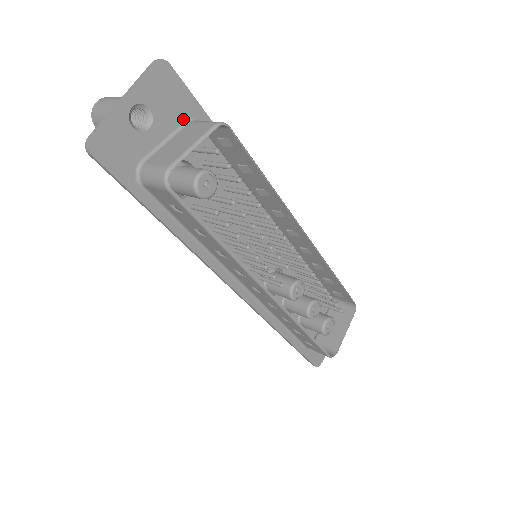
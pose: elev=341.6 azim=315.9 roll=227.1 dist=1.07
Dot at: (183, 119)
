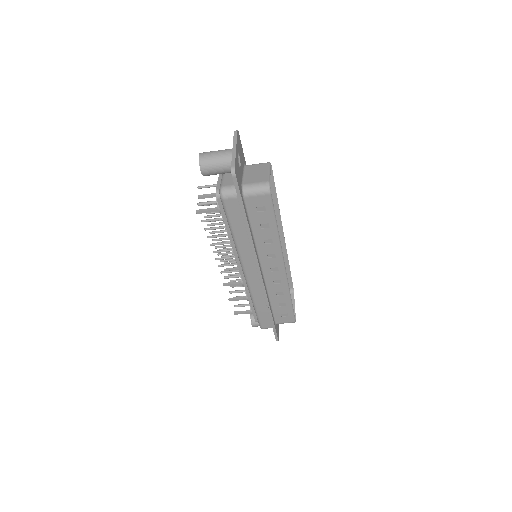
Dot at: (243, 164)
